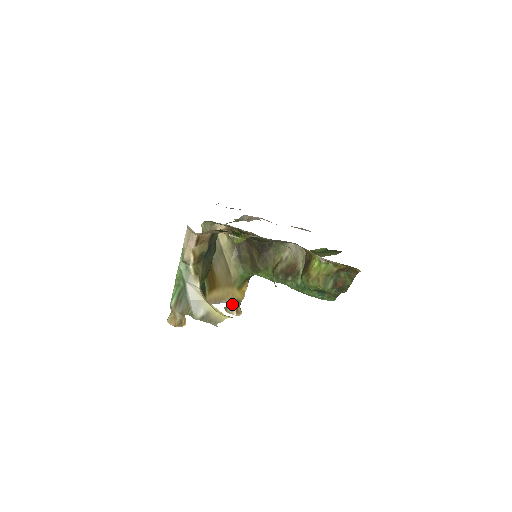
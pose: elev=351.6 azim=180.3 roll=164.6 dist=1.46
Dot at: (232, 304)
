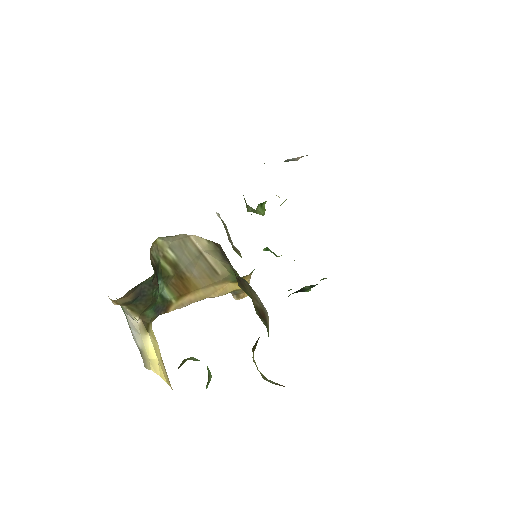
Dot at: occluded
